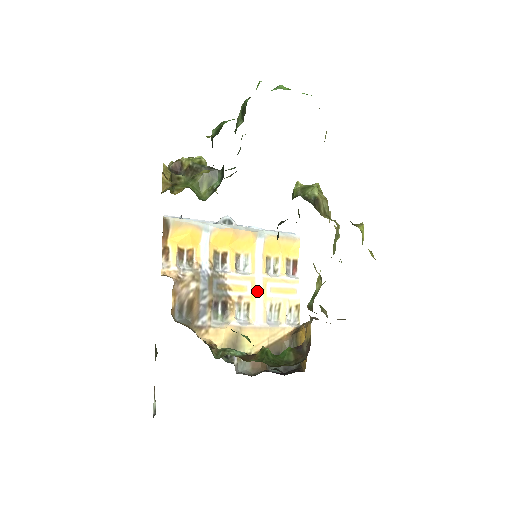
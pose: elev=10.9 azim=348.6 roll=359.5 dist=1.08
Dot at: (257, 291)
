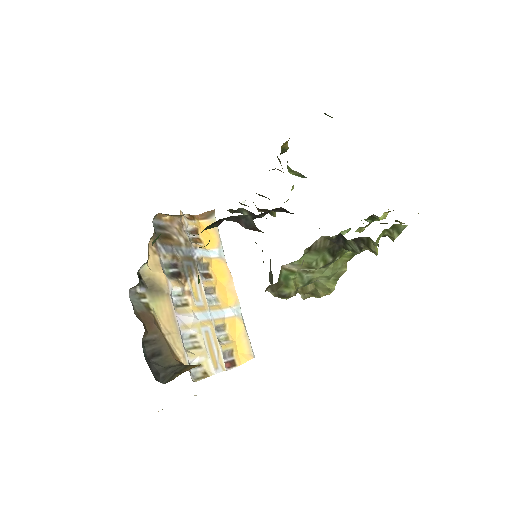
Dot at: (200, 314)
